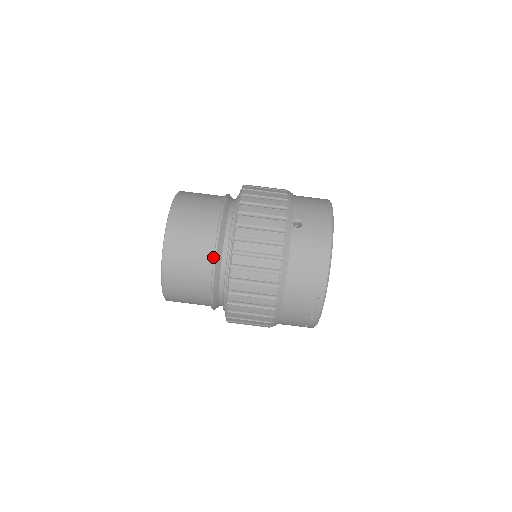
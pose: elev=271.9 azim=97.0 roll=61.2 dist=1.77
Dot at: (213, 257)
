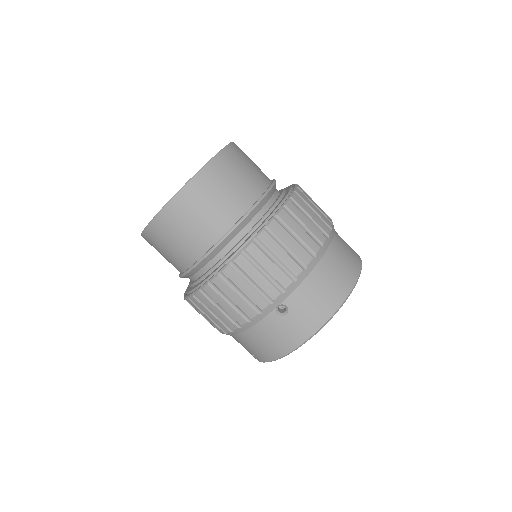
Dot at: (189, 266)
